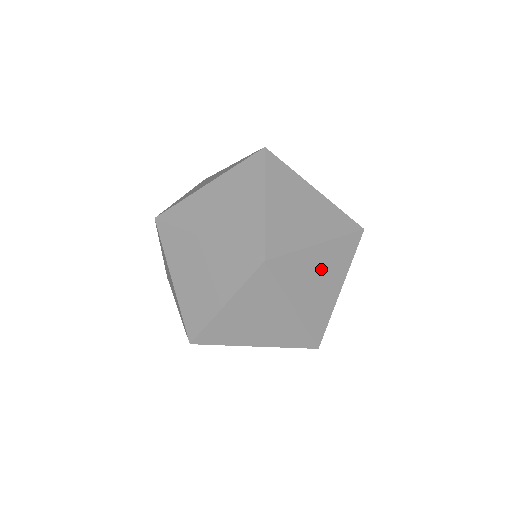
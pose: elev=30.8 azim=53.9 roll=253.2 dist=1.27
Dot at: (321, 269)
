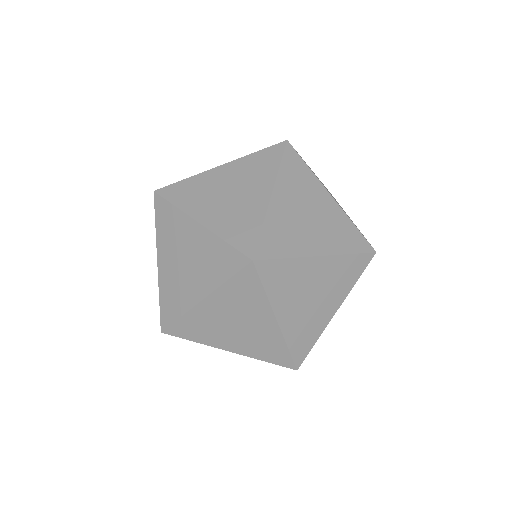
Dot at: occluded
